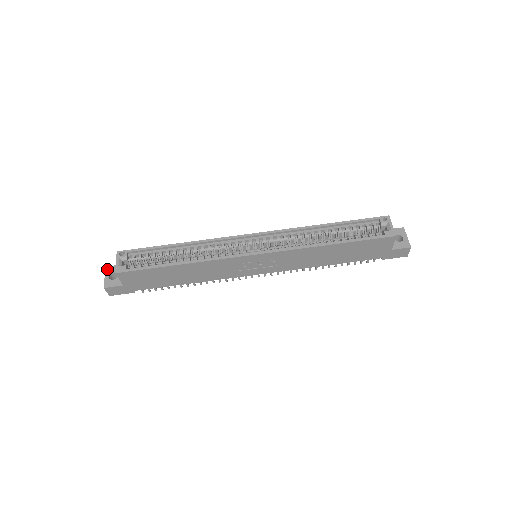
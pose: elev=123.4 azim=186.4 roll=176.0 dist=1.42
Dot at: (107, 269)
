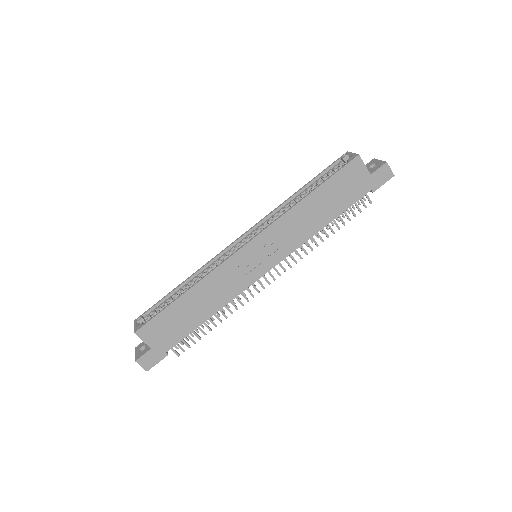
Dot at: (136, 348)
